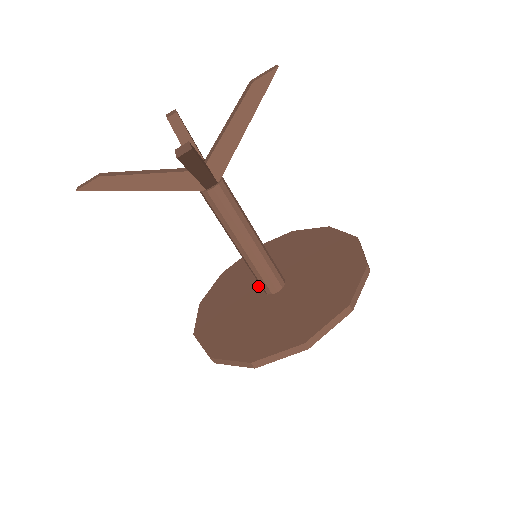
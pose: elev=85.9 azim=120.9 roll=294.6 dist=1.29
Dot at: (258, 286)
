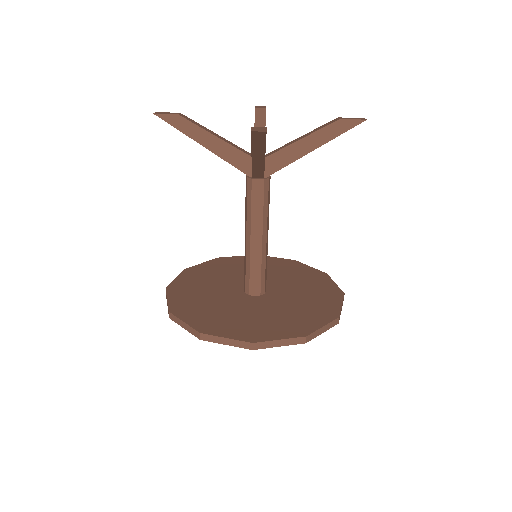
Dot at: (241, 283)
